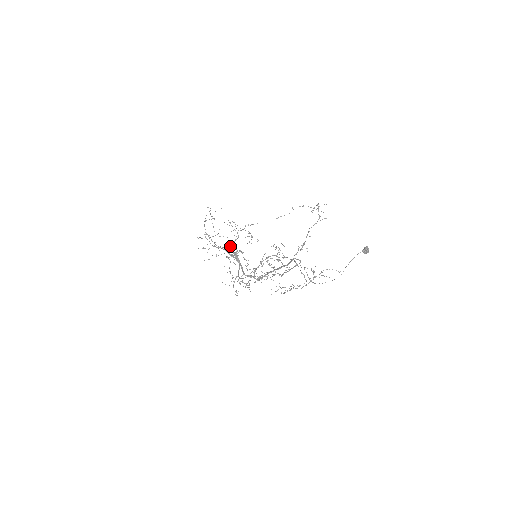
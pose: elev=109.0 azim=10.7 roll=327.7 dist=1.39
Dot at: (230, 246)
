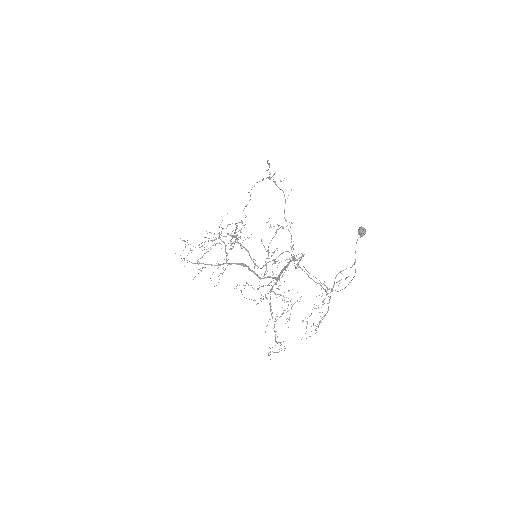
Dot at: occluded
